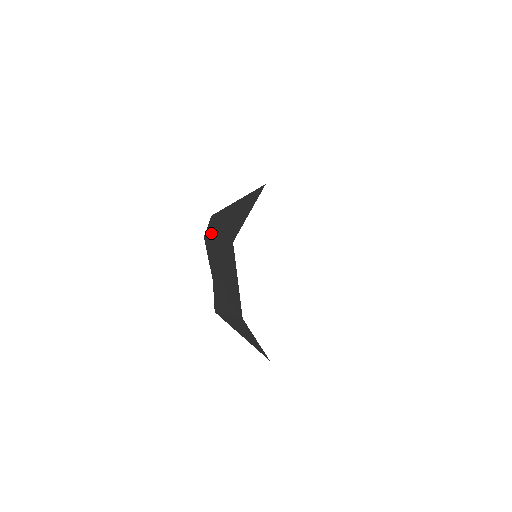
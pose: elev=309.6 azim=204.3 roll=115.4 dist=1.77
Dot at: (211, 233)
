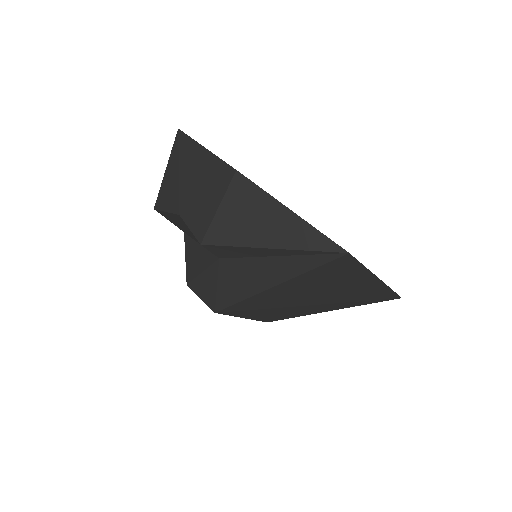
Dot at: occluded
